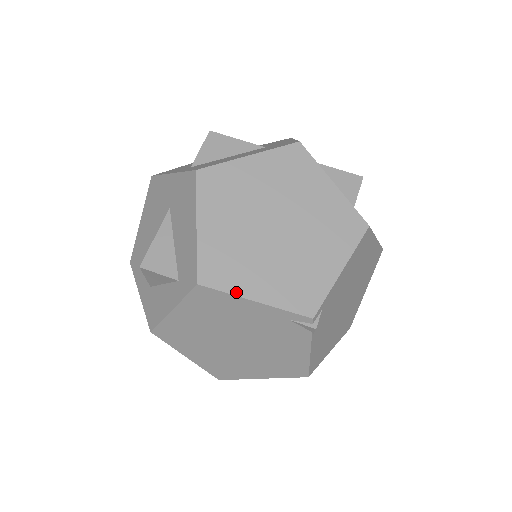
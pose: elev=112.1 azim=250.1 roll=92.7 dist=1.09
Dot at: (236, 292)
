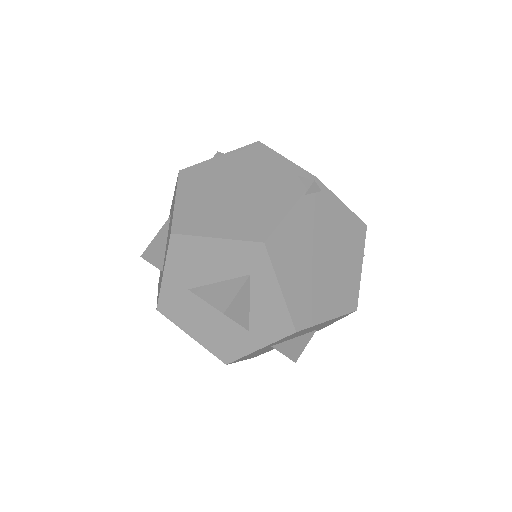
Dot at: (277, 153)
